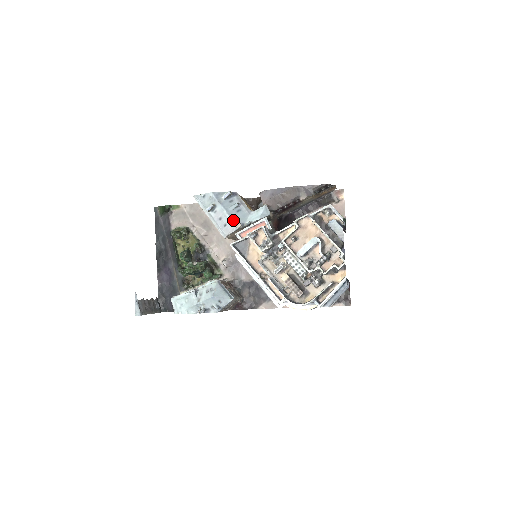
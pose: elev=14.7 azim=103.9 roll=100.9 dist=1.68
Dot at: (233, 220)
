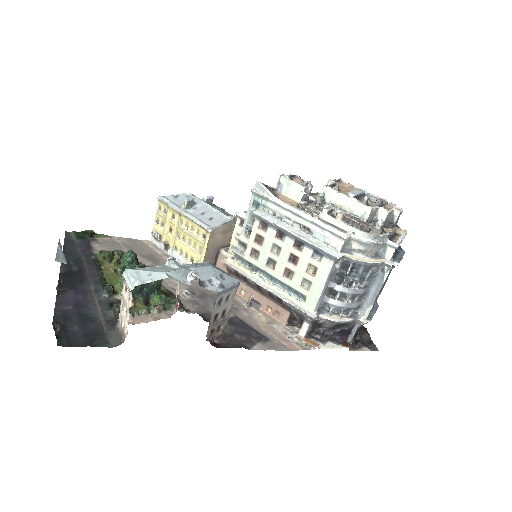
Dot at: occluded
